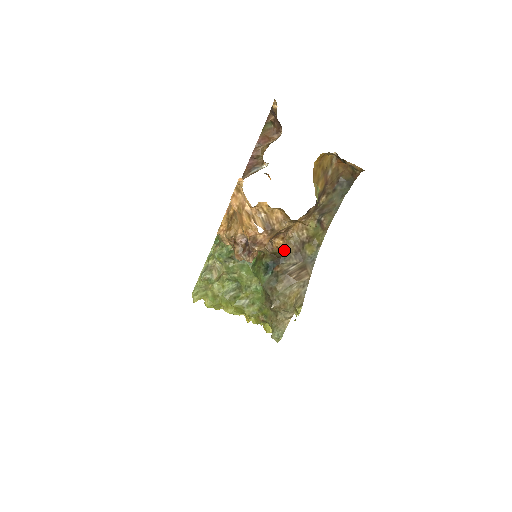
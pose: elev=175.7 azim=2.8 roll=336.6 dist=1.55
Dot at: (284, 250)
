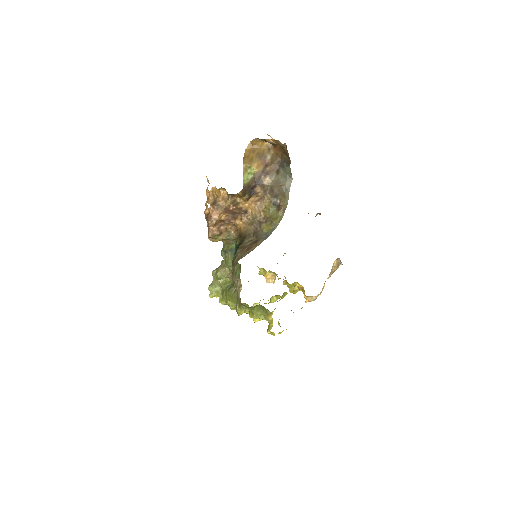
Dot at: (245, 230)
